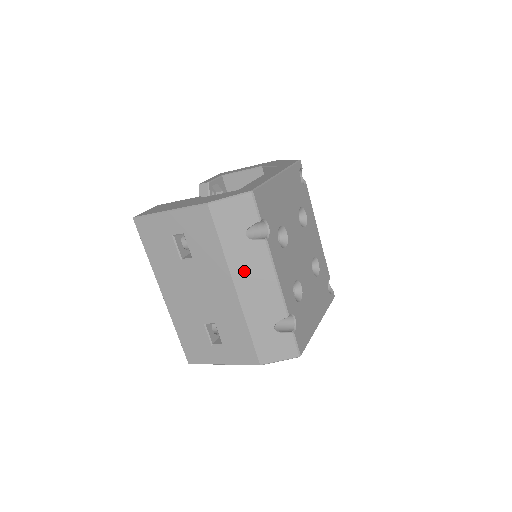
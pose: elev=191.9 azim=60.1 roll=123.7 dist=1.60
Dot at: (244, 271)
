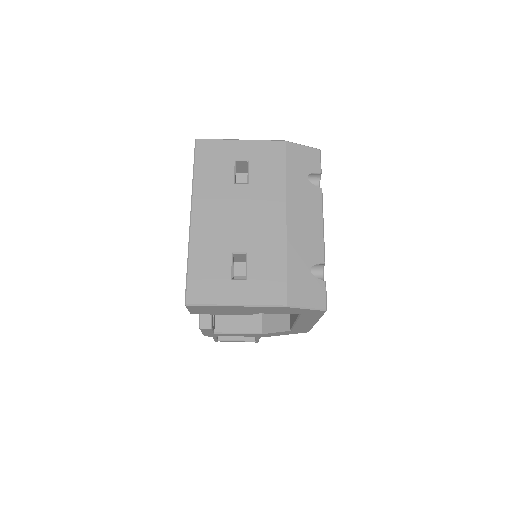
Dot at: (298, 205)
